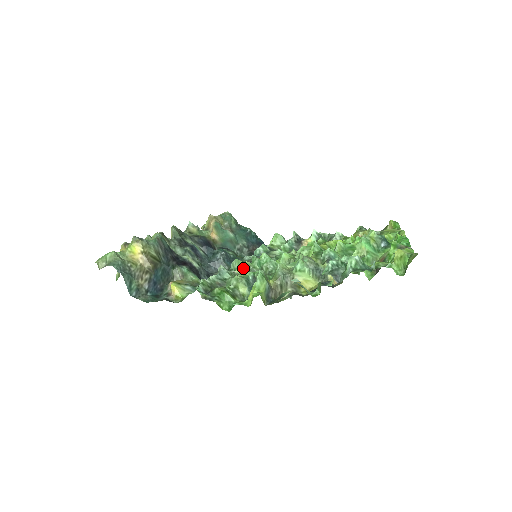
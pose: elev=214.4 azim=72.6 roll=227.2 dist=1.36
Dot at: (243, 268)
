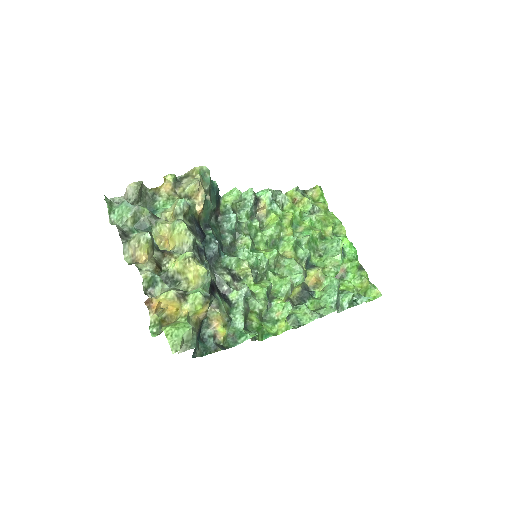
Dot at: (244, 269)
